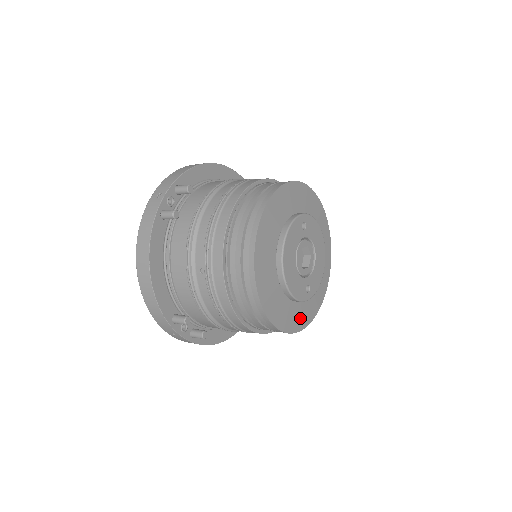
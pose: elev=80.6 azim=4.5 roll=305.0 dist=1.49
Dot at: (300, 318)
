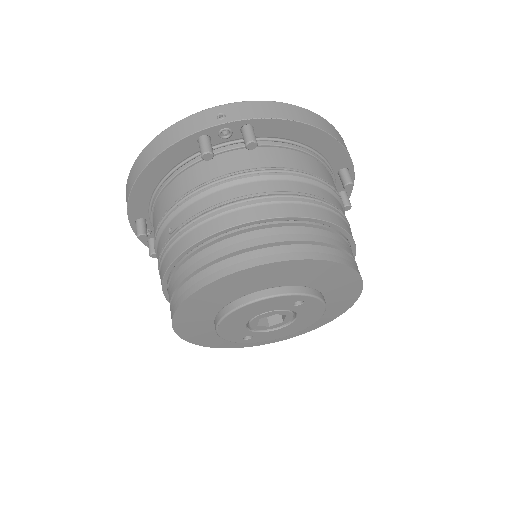
Dot at: (222, 342)
